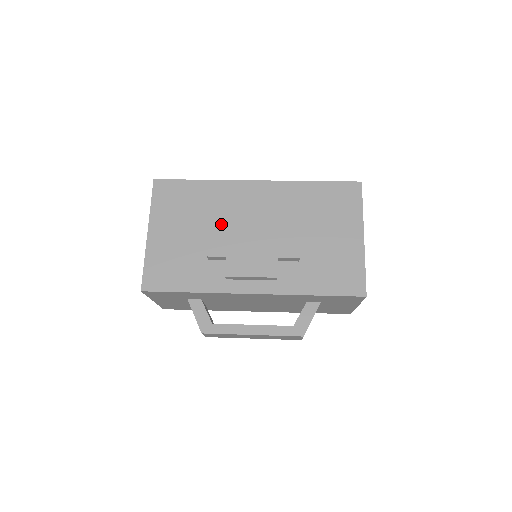
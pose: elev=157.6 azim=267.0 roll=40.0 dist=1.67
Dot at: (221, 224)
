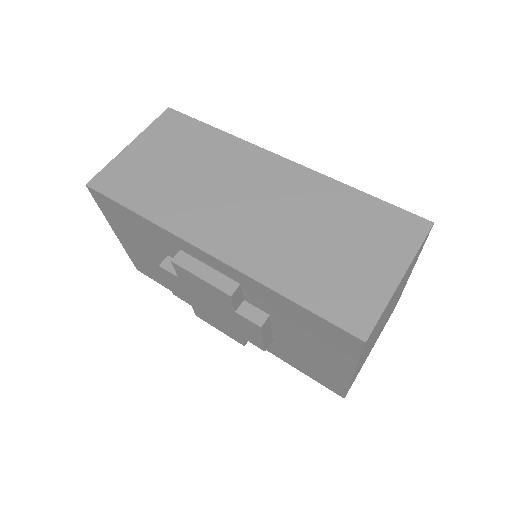
Dot at: (175, 282)
